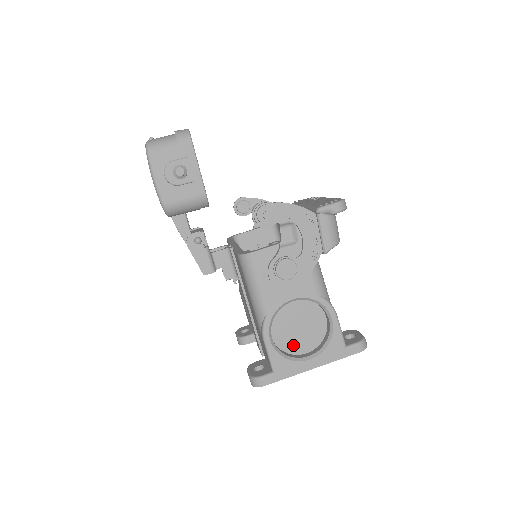
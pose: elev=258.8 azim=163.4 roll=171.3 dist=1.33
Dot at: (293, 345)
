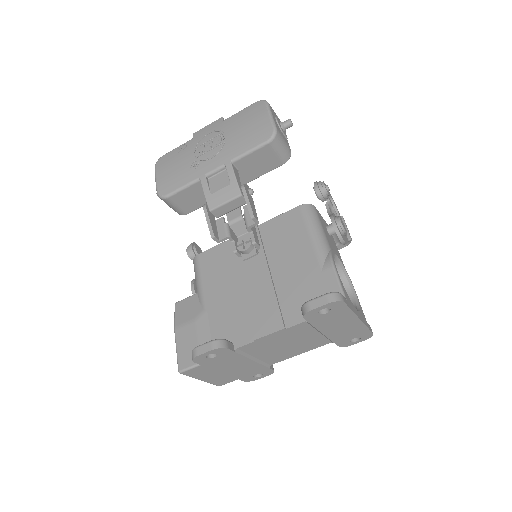
Dot at: occluded
